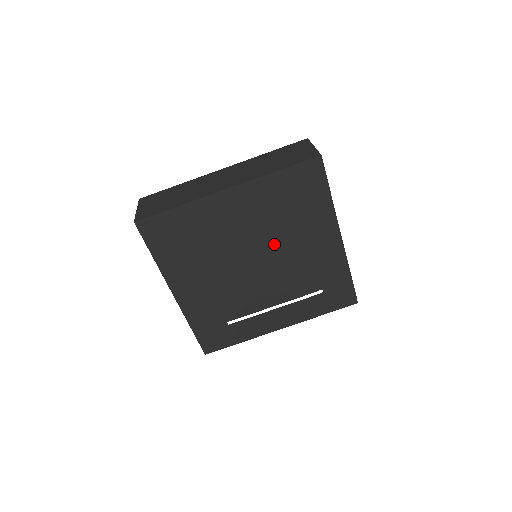
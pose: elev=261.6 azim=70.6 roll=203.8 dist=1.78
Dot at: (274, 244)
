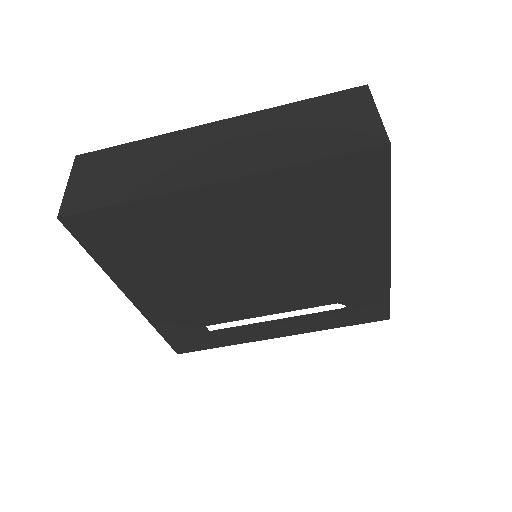
Dot at: (285, 255)
